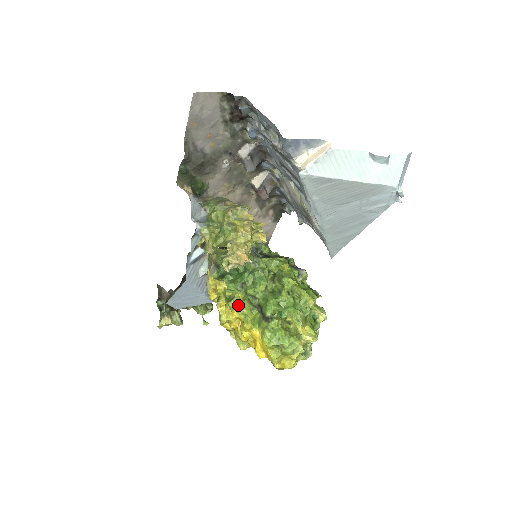
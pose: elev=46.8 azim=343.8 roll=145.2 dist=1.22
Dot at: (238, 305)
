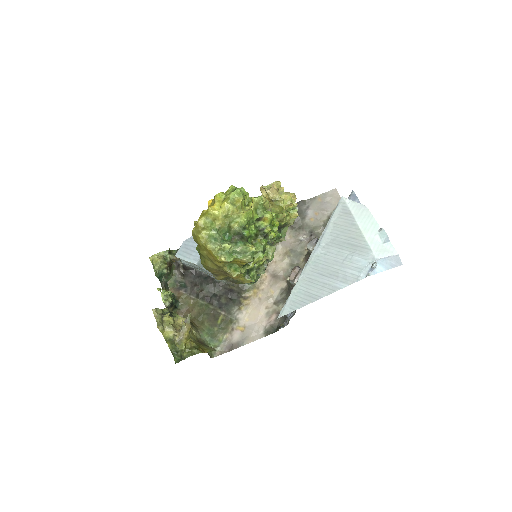
Dot at: occluded
